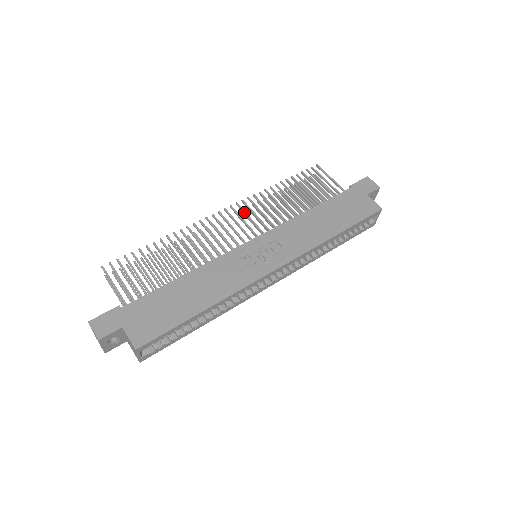
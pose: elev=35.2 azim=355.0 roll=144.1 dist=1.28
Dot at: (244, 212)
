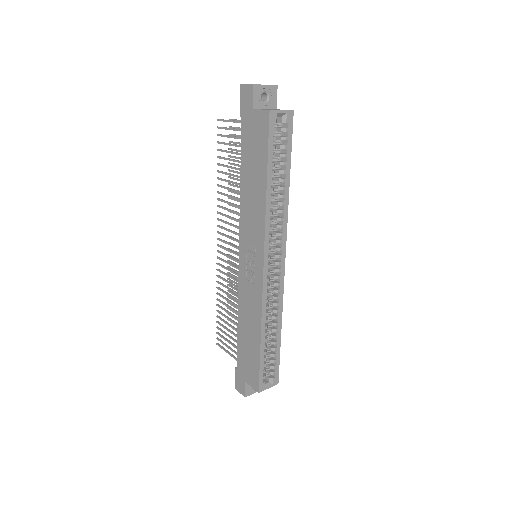
Dot at: (224, 229)
